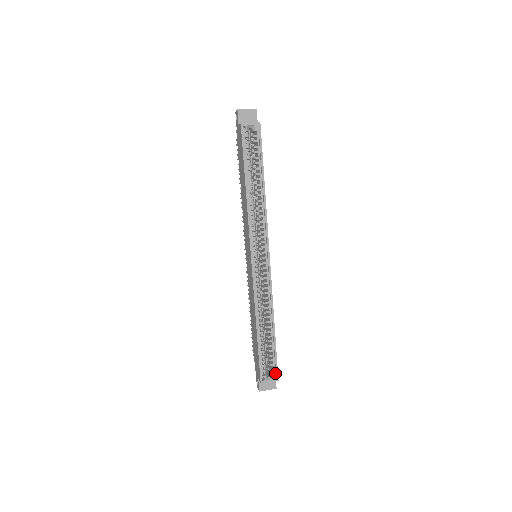
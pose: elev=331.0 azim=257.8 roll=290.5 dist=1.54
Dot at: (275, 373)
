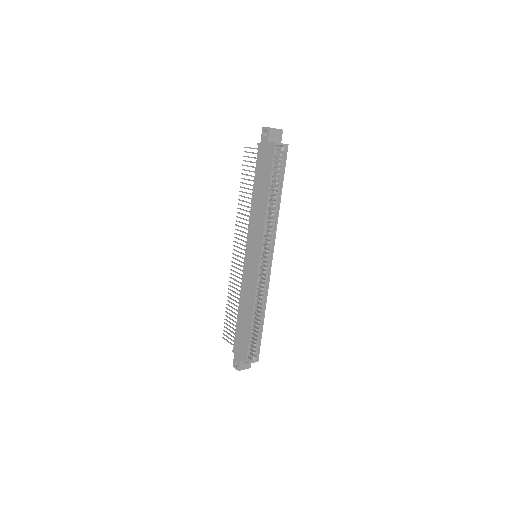
Dot at: (257, 356)
